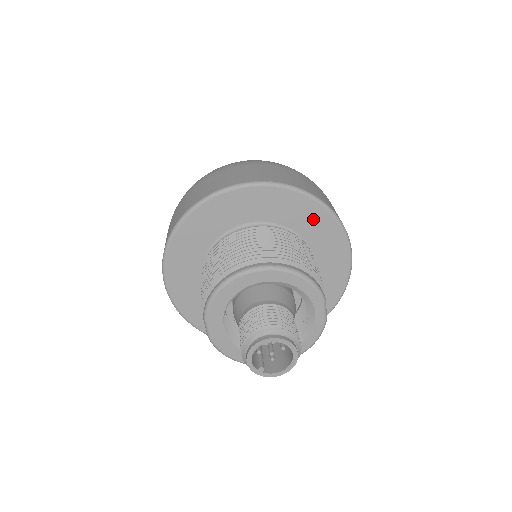
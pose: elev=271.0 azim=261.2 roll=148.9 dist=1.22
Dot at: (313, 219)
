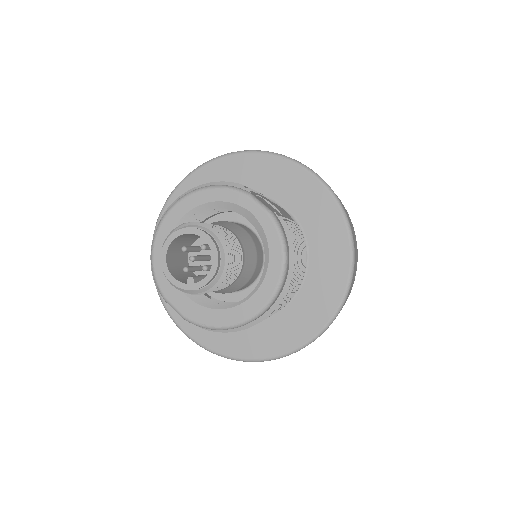
Dot at: (245, 170)
